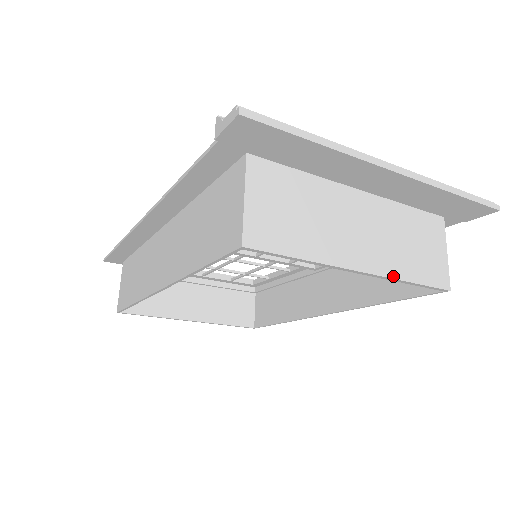
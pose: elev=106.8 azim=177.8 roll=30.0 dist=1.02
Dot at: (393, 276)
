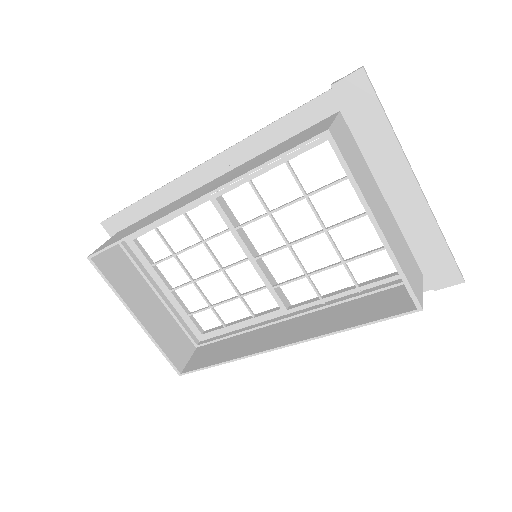
Dot at: (394, 254)
